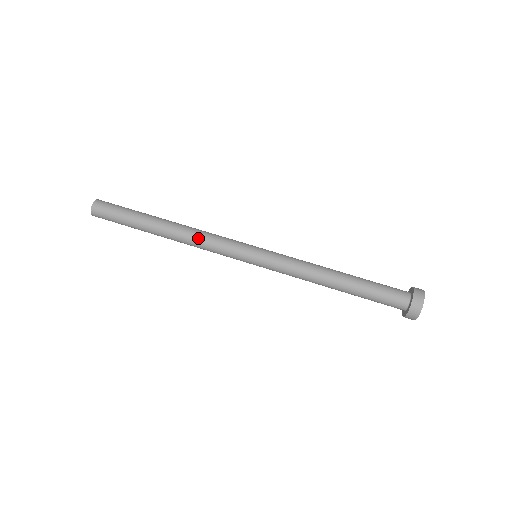
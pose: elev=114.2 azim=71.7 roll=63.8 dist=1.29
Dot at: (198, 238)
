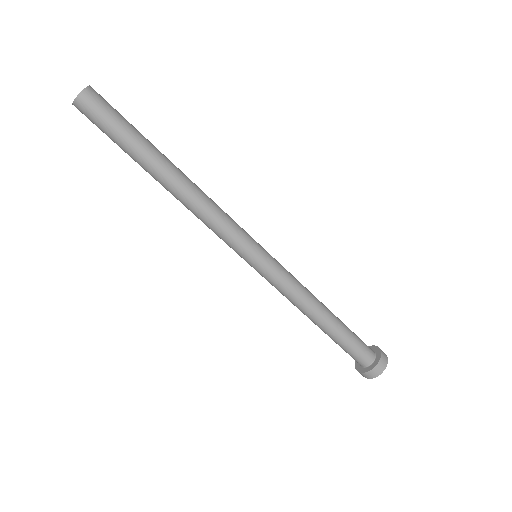
Dot at: (201, 213)
